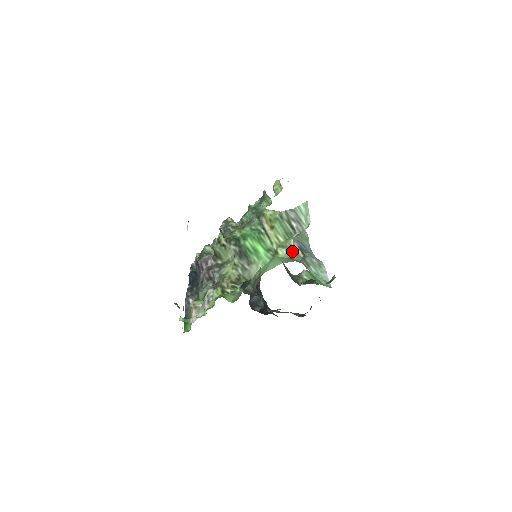
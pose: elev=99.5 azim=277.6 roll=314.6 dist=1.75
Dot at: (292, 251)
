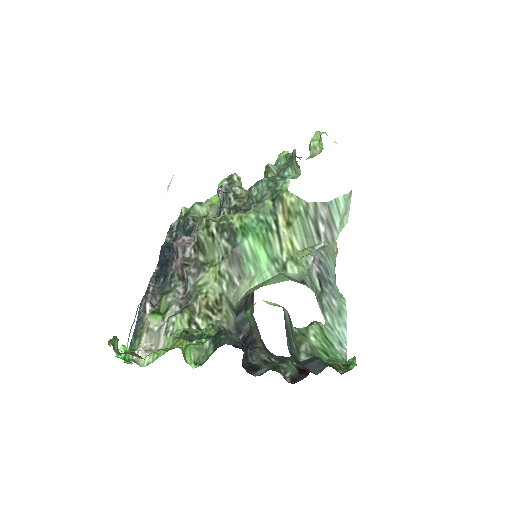
Dot at: (307, 274)
